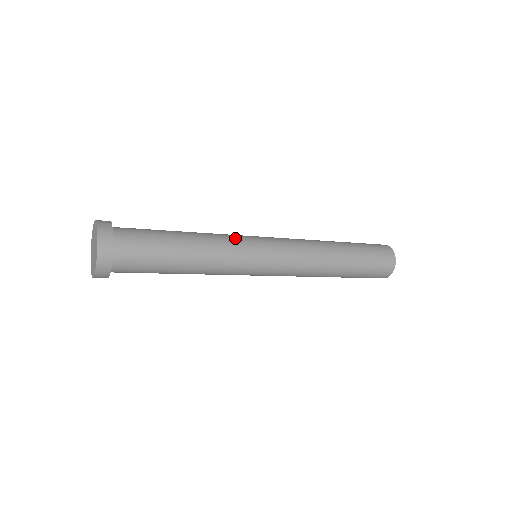
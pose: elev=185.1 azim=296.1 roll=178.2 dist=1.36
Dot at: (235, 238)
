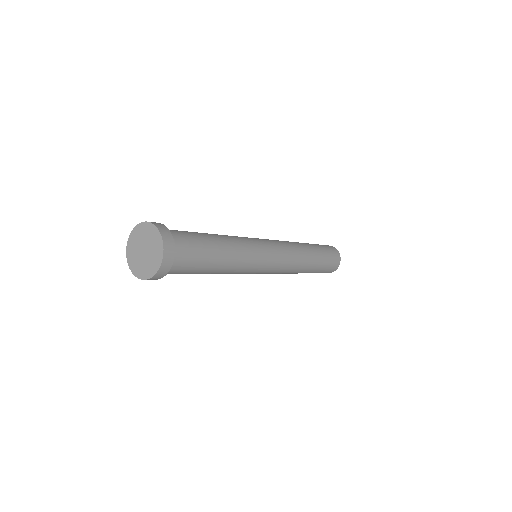
Dot at: (247, 239)
